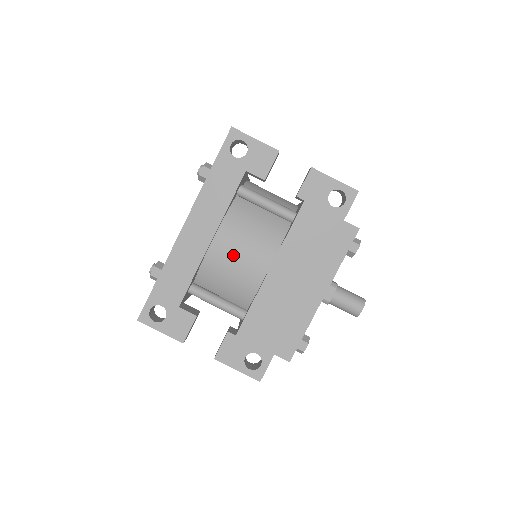
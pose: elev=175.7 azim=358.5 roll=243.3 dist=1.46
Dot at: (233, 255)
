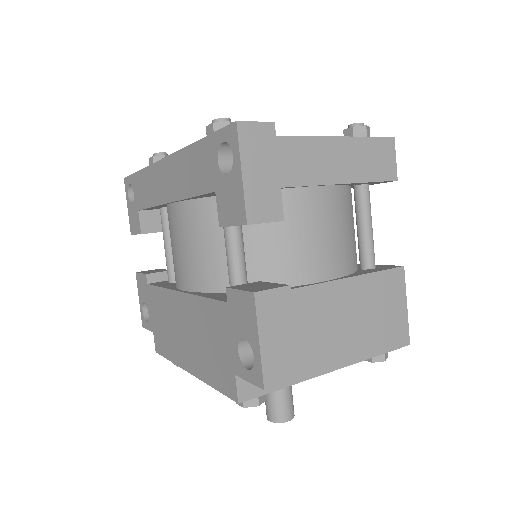
Dot at: (175, 238)
